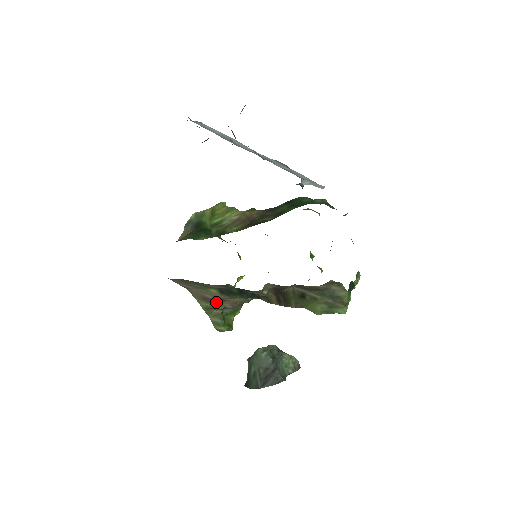
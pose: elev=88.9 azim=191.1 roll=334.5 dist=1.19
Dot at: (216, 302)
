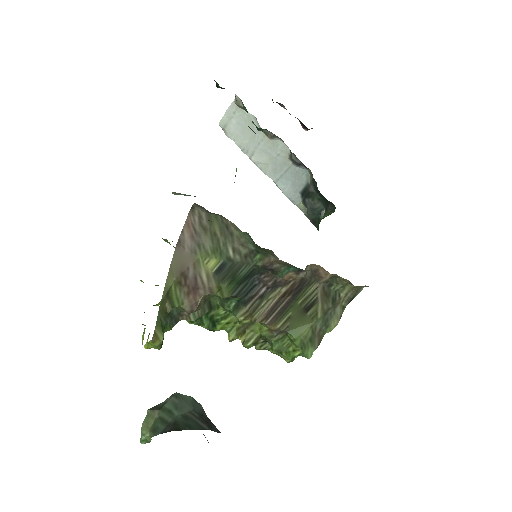
Dot at: (181, 290)
